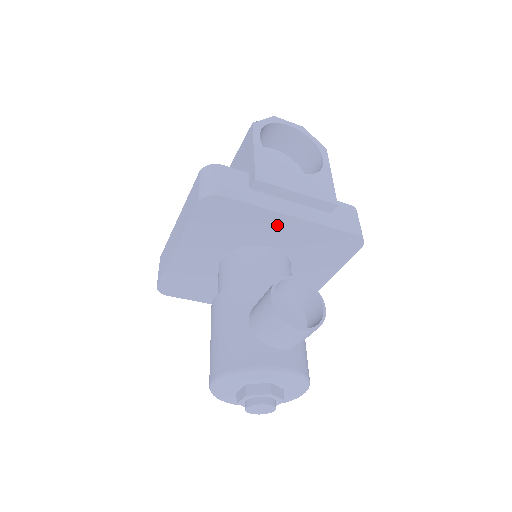
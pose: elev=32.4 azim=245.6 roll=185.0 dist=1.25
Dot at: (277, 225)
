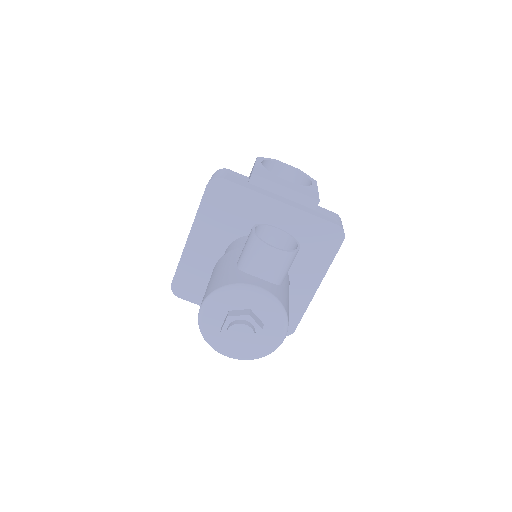
Dot at: (269, 211)
